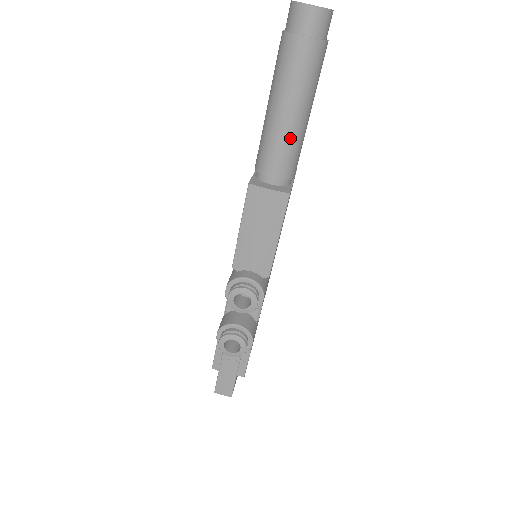
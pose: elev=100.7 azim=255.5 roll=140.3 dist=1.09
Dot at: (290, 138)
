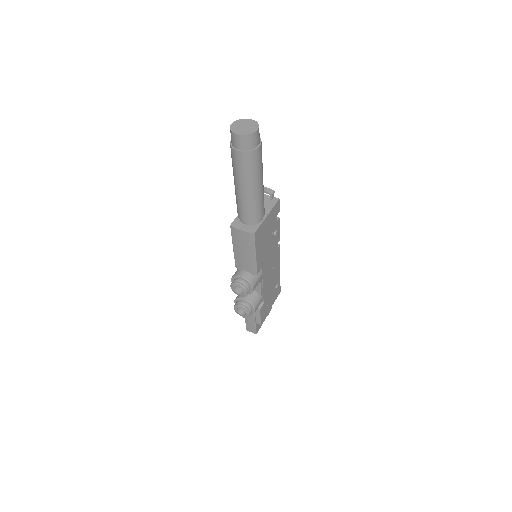
Dot at: (248, 202)
